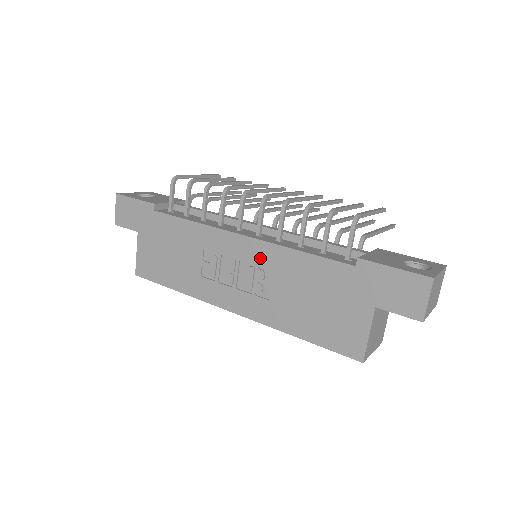
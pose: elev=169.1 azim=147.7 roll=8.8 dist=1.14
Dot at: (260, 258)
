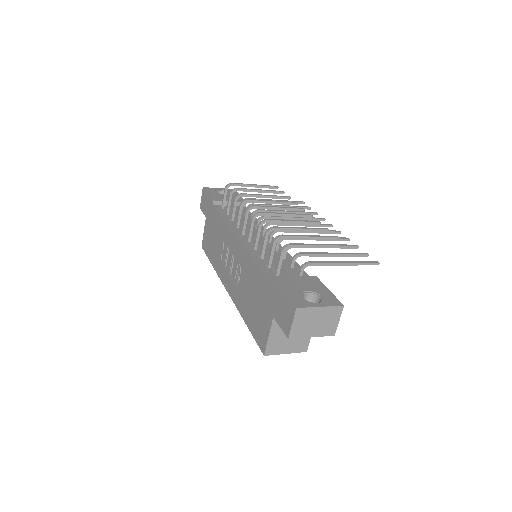
Dot at: (240, 258)
